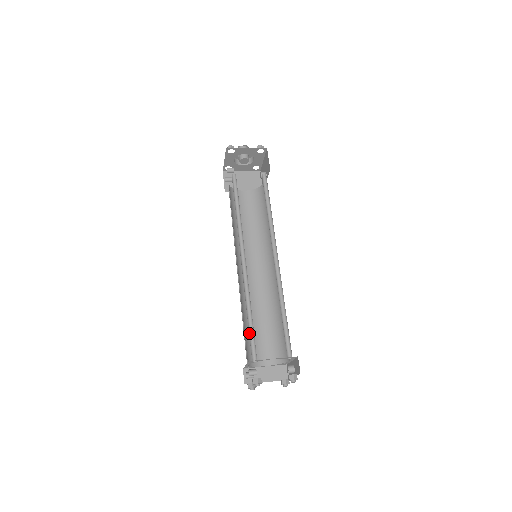
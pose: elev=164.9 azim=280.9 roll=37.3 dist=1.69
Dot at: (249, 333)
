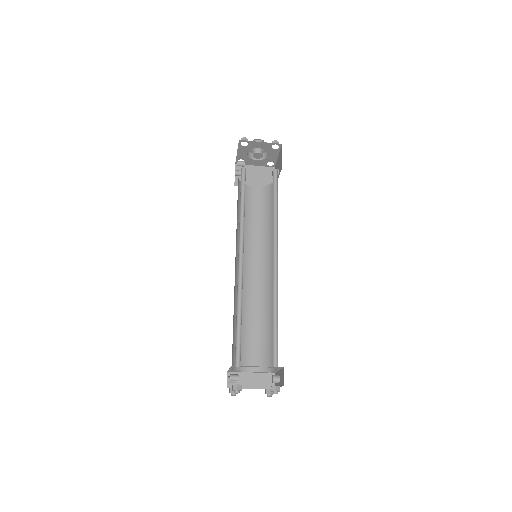
Dot at: (236, 336)
